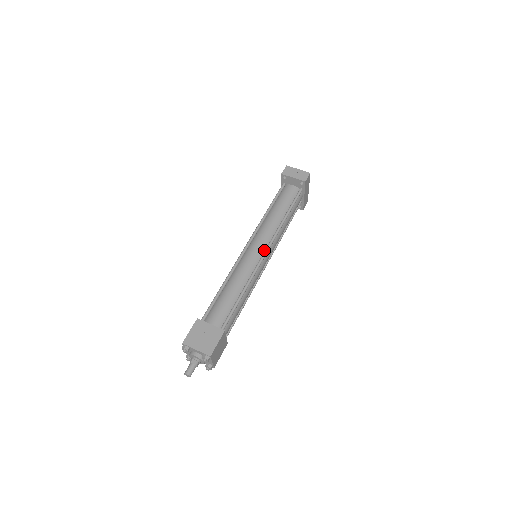
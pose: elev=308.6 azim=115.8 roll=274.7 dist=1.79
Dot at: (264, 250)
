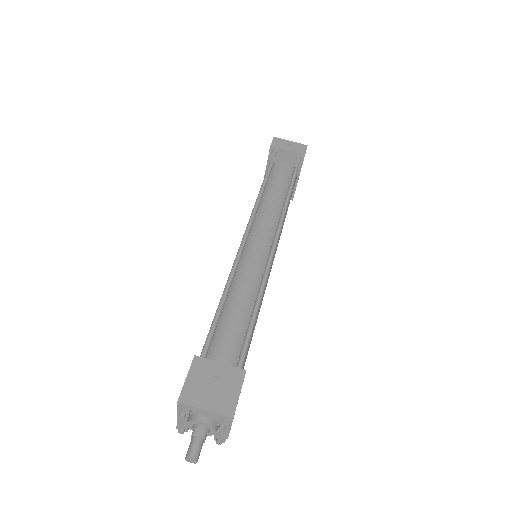
Dot at: (270, 245)
